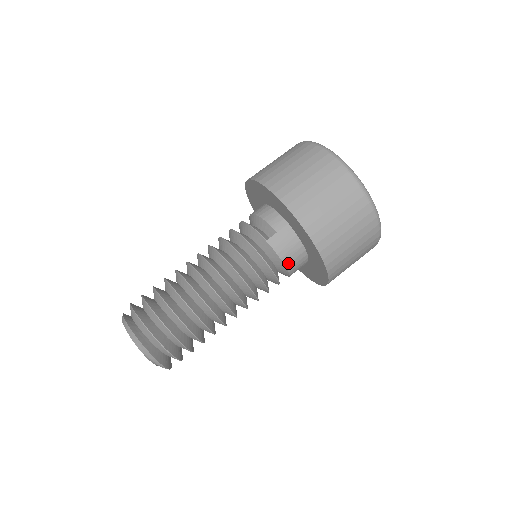
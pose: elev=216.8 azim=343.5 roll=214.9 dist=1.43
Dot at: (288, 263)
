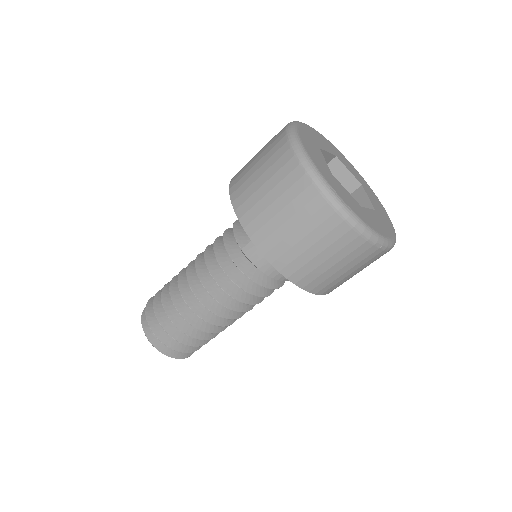
Dot at: (270, 272)
